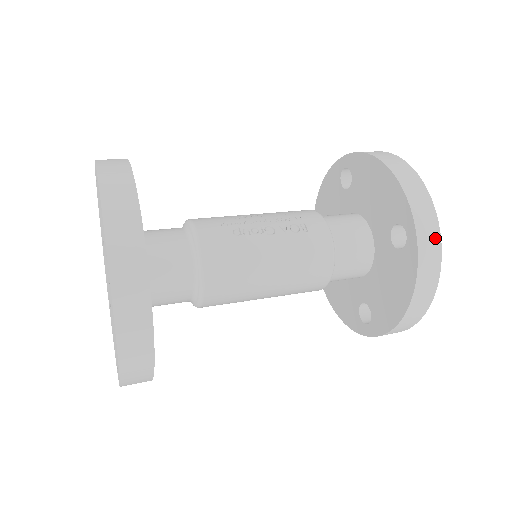
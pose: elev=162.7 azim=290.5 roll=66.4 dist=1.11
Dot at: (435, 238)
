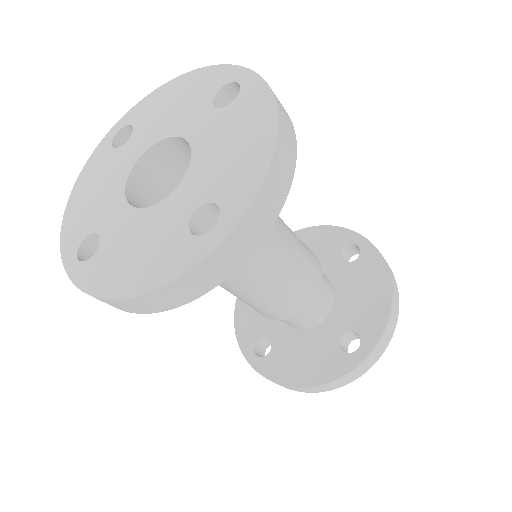
Dot at: occluded
